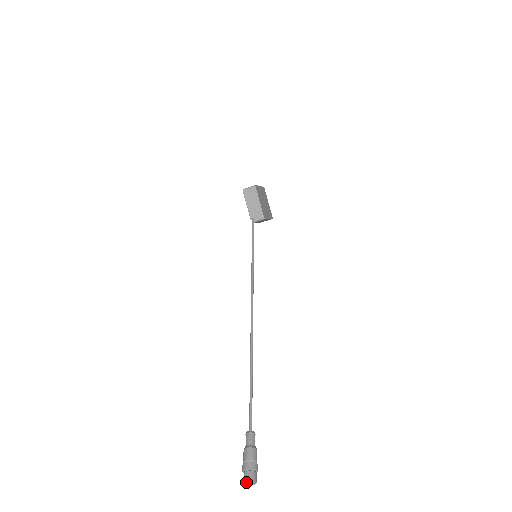
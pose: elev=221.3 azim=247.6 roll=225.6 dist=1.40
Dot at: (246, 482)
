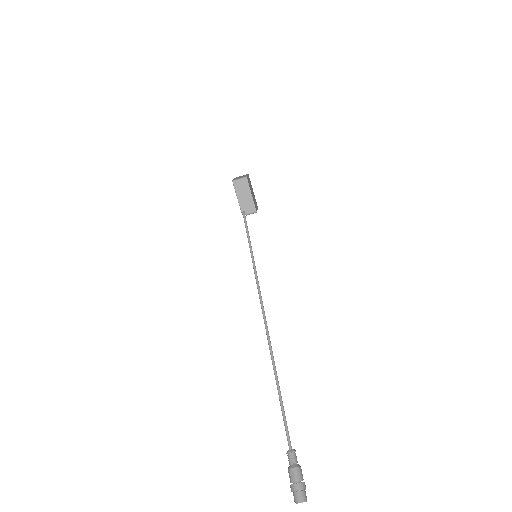
Dot at: (296, 501)
